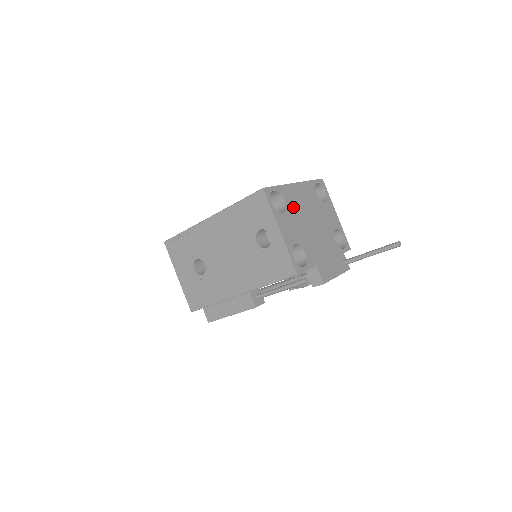
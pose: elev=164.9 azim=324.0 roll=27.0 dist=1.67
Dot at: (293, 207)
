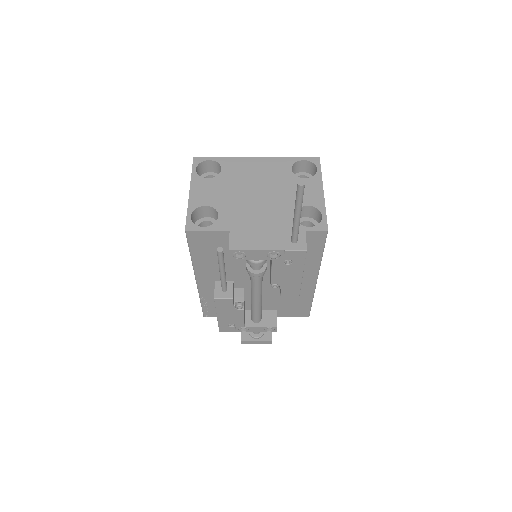
Dot at: (232, 176)
